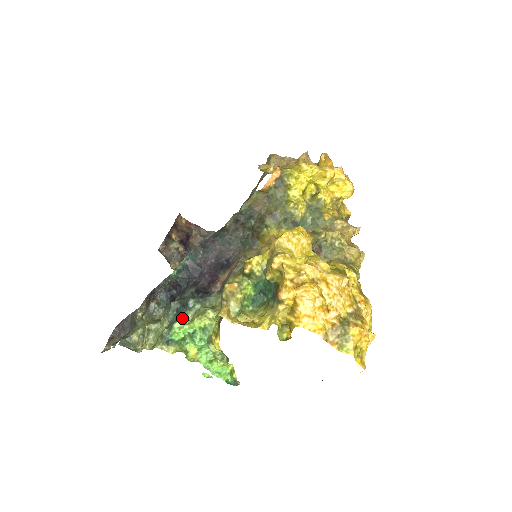
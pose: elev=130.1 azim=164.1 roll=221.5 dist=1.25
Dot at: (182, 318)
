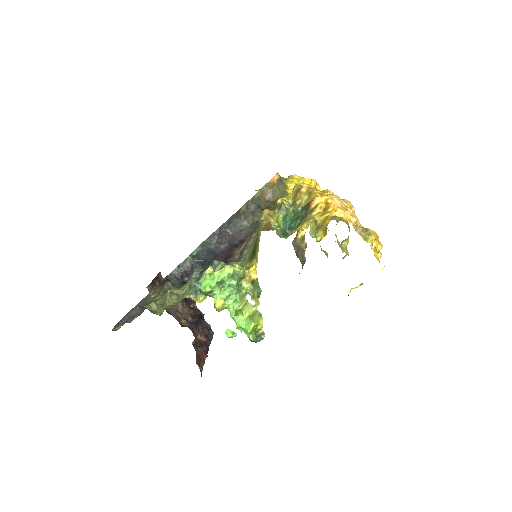
Dot at: occluded
